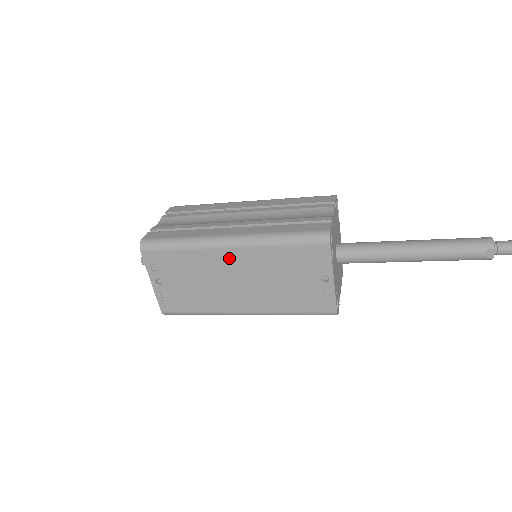
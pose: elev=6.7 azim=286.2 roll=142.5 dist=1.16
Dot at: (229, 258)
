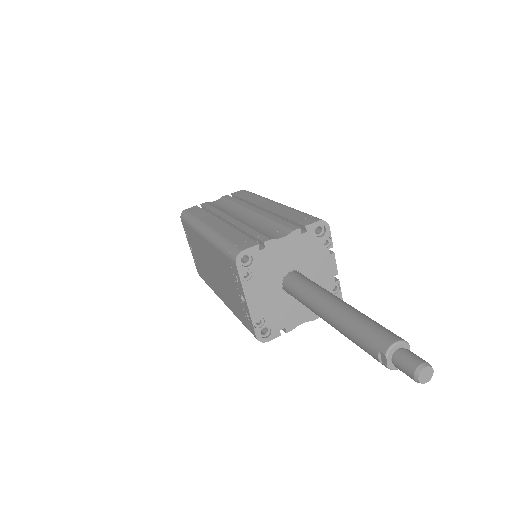
Dot at: (205, 246)
